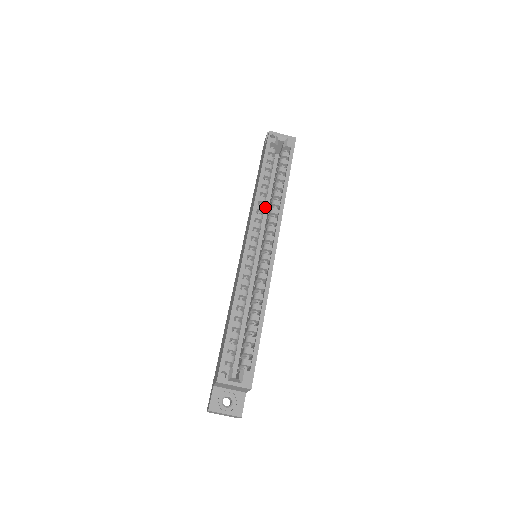
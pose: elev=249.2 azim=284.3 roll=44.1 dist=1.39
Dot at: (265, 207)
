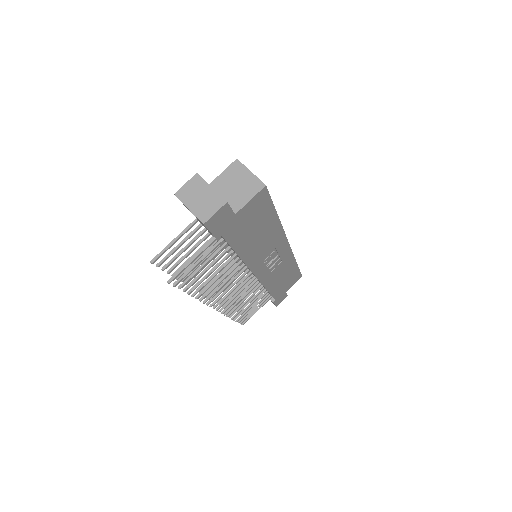
Dot at: occluded
